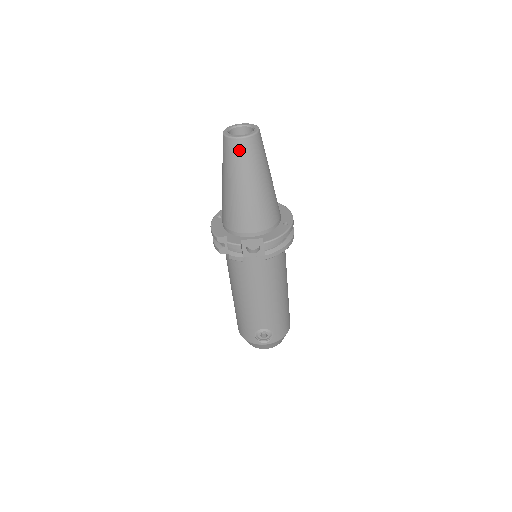
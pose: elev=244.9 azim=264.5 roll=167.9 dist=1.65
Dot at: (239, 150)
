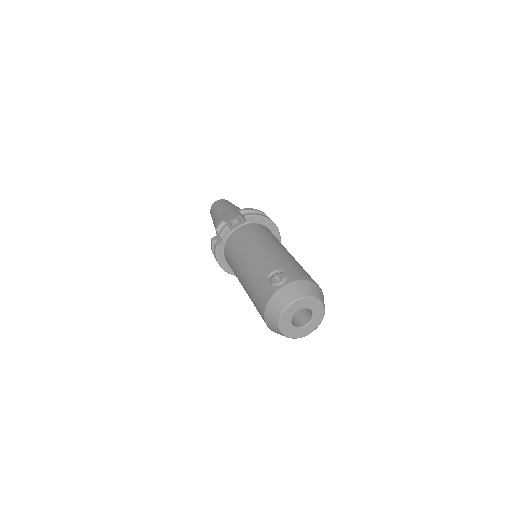
Dot at: (216, 204)
